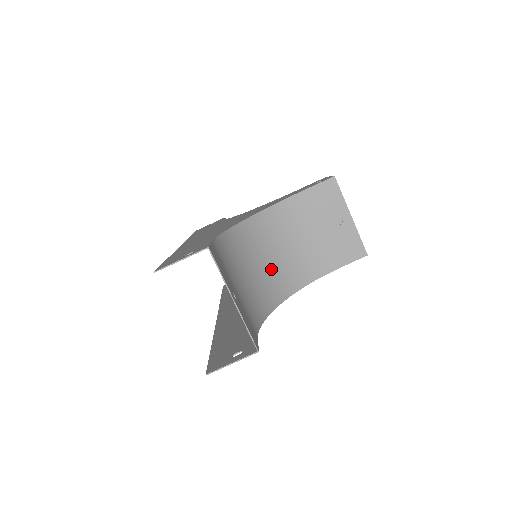
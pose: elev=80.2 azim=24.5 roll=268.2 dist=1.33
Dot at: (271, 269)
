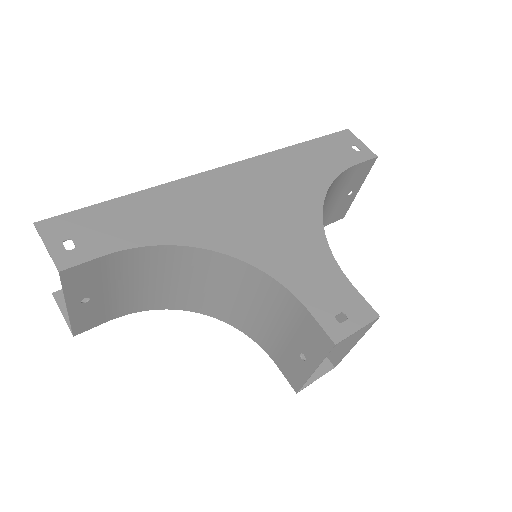
Dot at: (211, 294)
